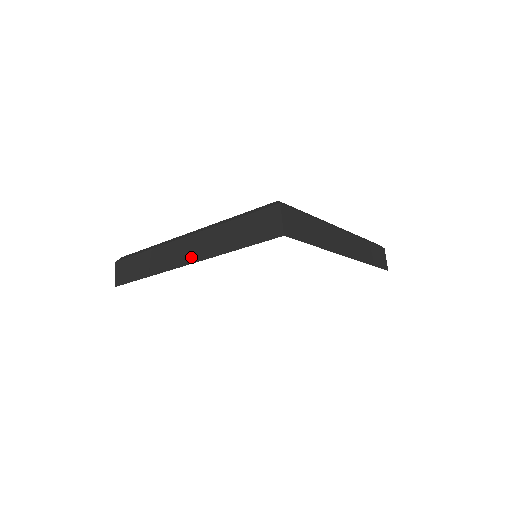
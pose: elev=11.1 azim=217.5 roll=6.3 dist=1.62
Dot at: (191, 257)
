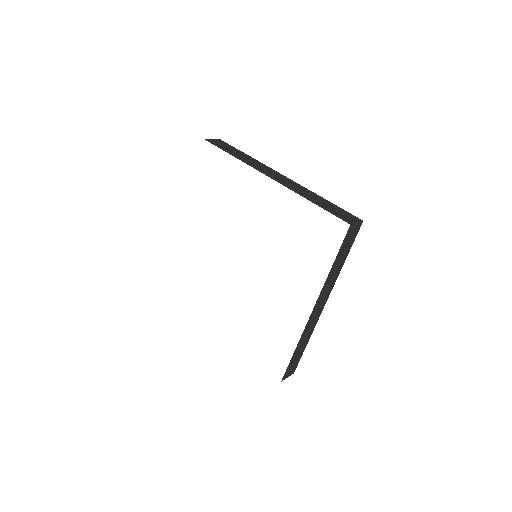
Dot at: (277, 179)
